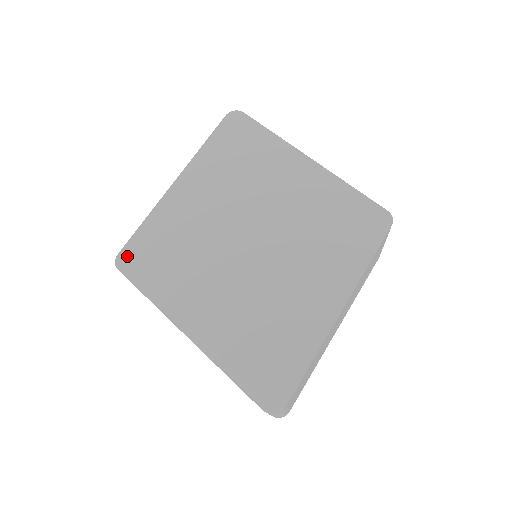
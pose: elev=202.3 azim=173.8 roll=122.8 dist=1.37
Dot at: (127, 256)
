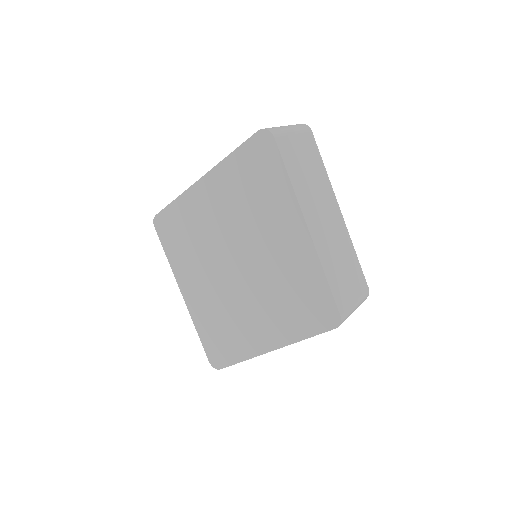
Dot at: (160, 221)
